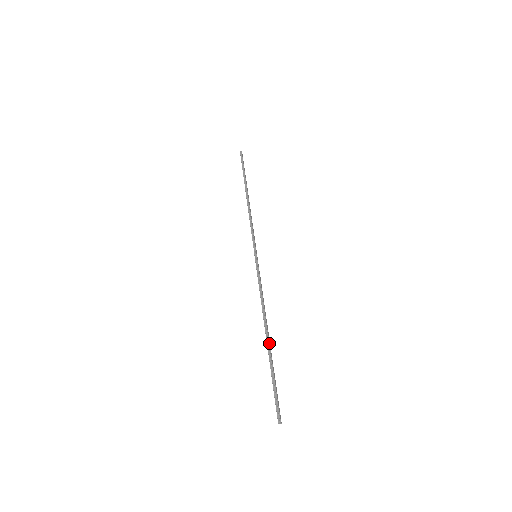
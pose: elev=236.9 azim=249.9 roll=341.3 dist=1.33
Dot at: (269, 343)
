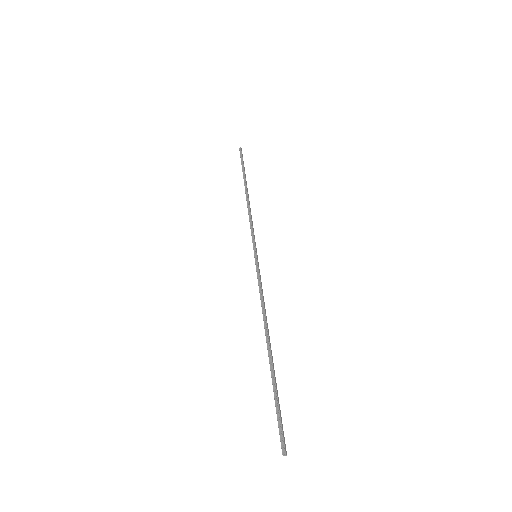
Dot at: (271, 355)
